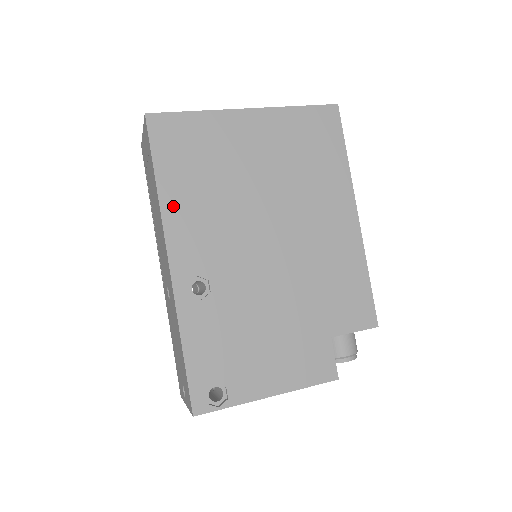
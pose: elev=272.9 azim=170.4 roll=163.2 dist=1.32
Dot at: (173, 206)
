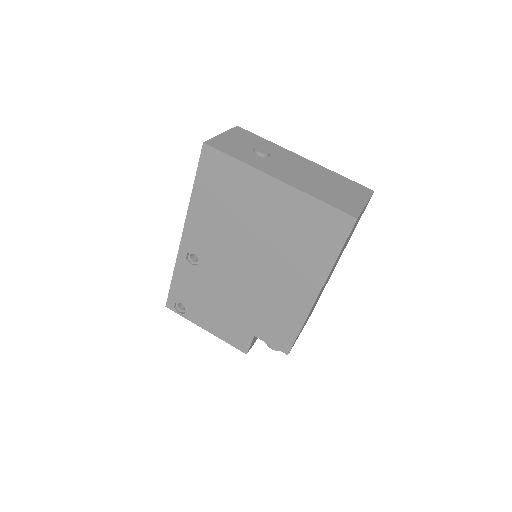
Dot at: (197, 209)
